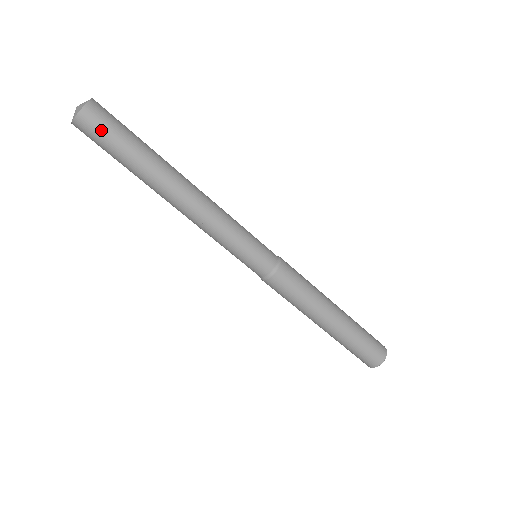
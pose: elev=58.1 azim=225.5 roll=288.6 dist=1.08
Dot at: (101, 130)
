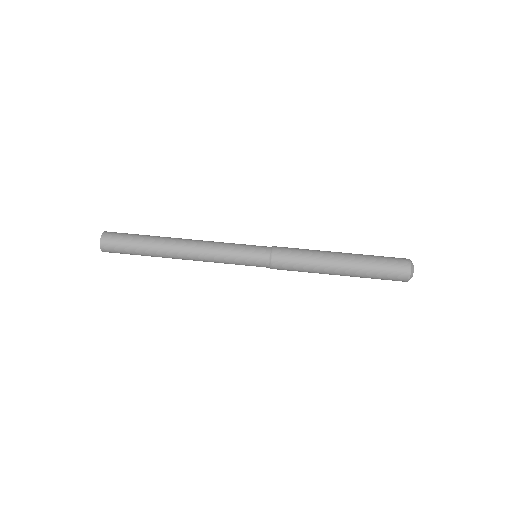
Dot at: (116, 245)
